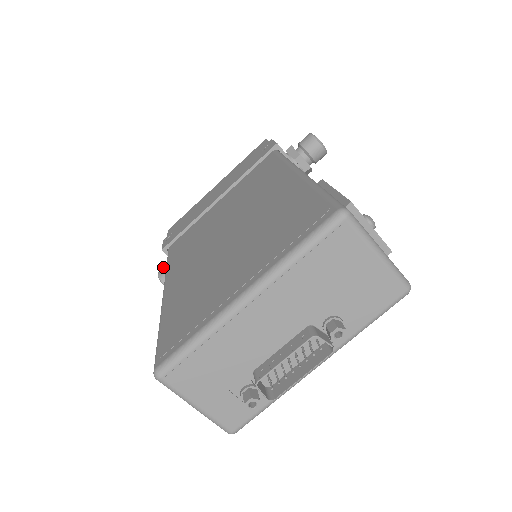
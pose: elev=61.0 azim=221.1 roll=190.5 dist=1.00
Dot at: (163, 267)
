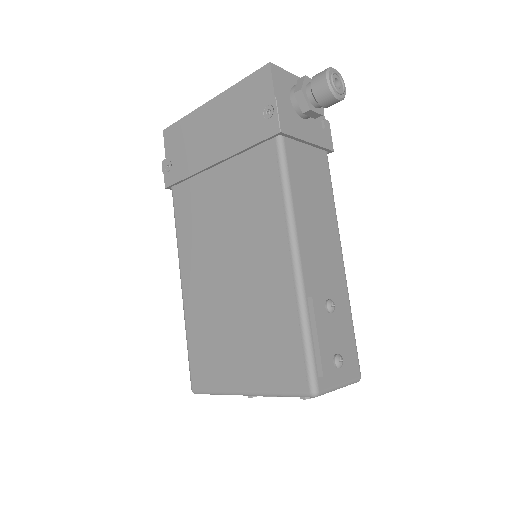
Dot at: occluded
